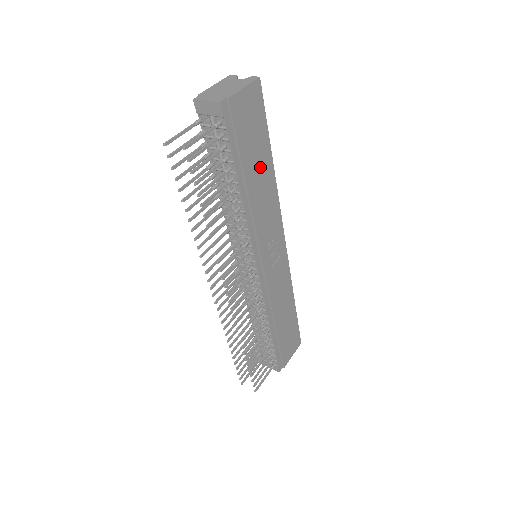
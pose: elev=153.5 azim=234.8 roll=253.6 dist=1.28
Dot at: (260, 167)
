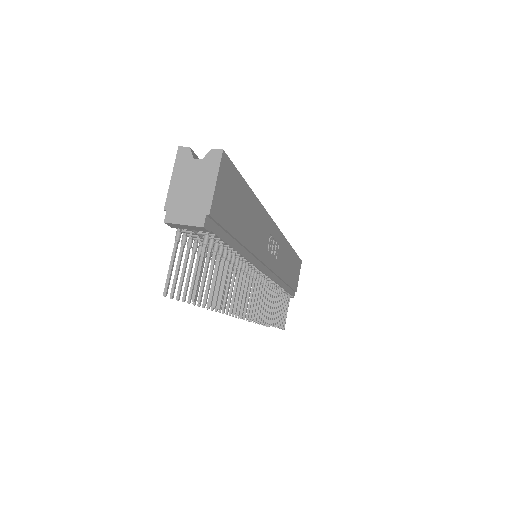
Dot at: (247, 214)
